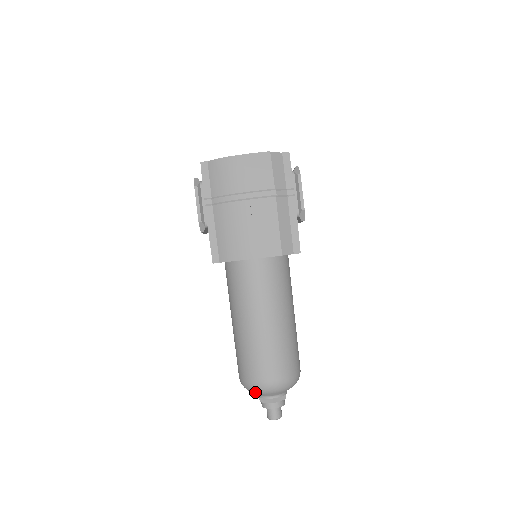
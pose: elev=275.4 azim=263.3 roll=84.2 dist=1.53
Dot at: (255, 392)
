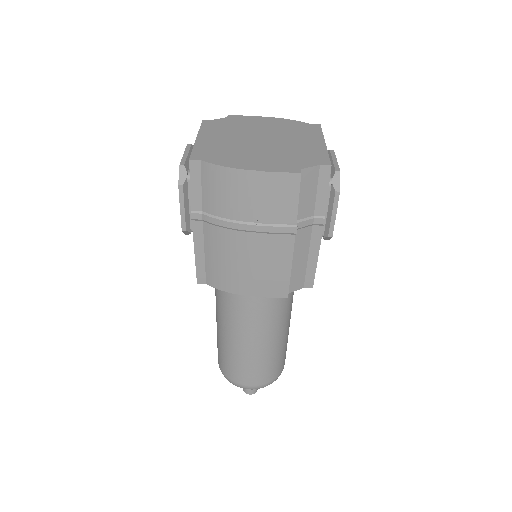
Dot at: occluded
